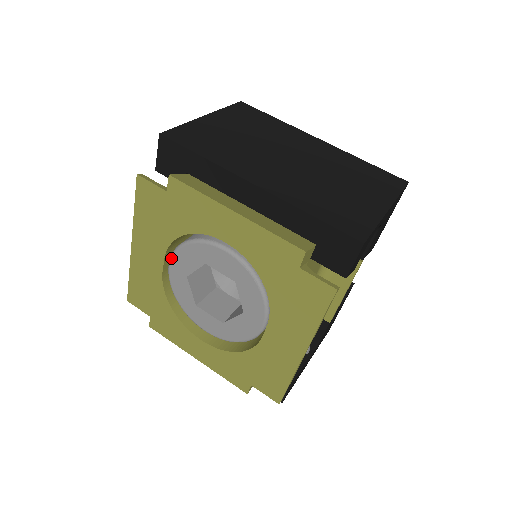
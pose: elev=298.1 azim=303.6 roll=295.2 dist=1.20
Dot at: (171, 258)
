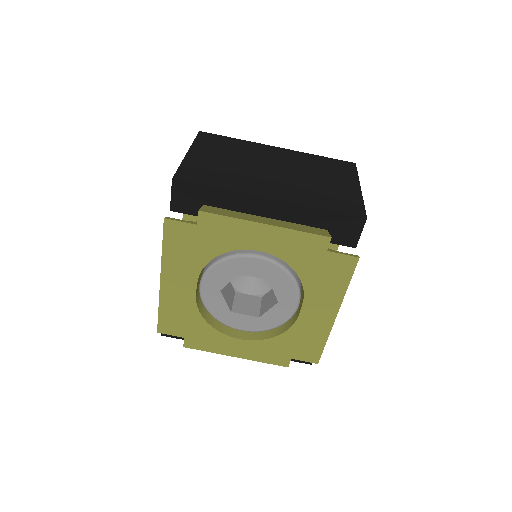
Dot at: (203, 280)
